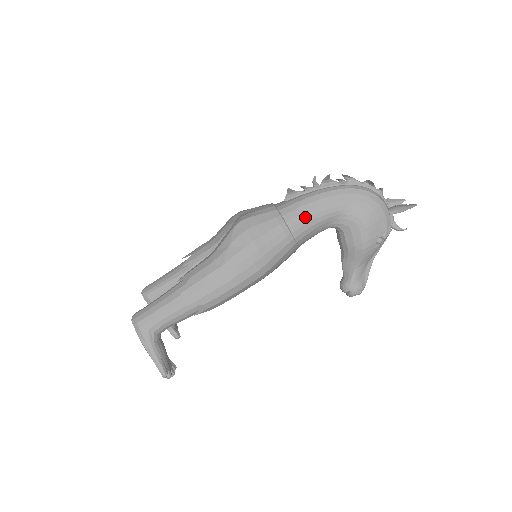
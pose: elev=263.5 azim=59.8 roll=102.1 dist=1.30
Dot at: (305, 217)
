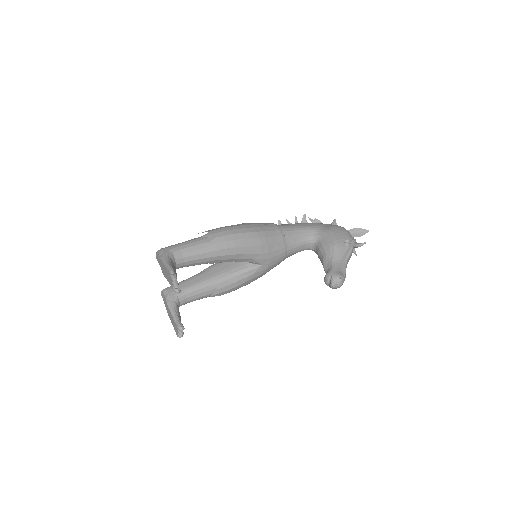
Dot at: (290, 226)
